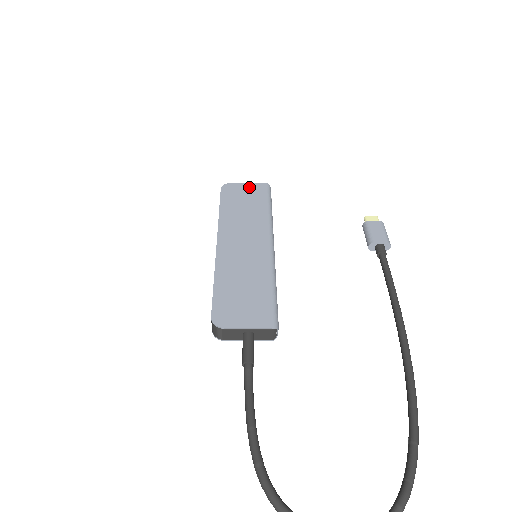
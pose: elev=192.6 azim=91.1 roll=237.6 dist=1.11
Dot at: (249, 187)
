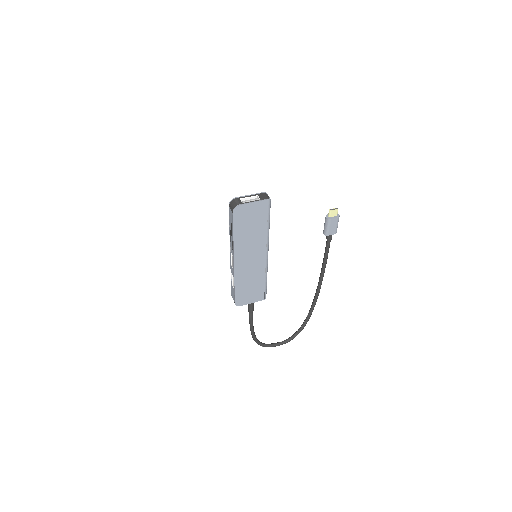
Dot at: (255, 207)
